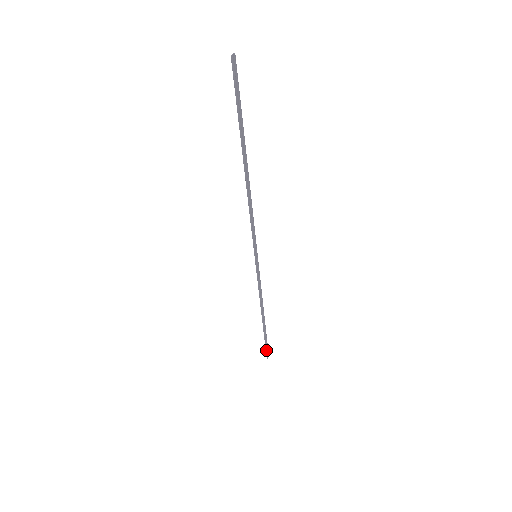
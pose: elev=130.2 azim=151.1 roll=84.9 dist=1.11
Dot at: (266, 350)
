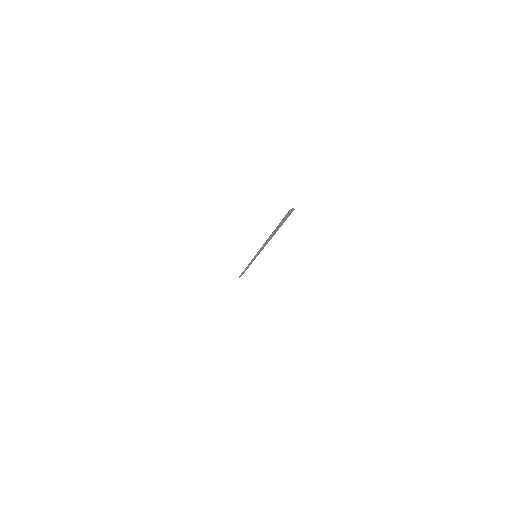
Dot at: occluded
